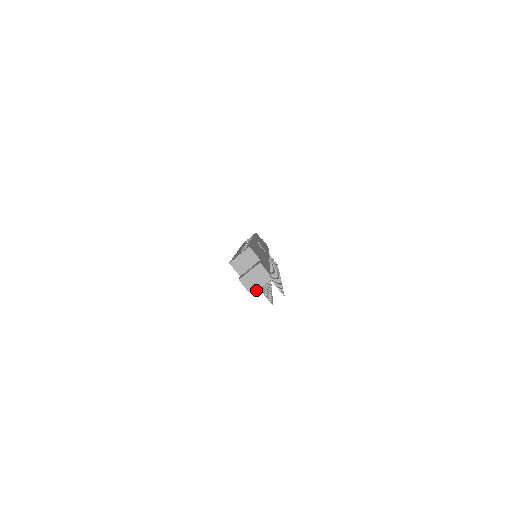
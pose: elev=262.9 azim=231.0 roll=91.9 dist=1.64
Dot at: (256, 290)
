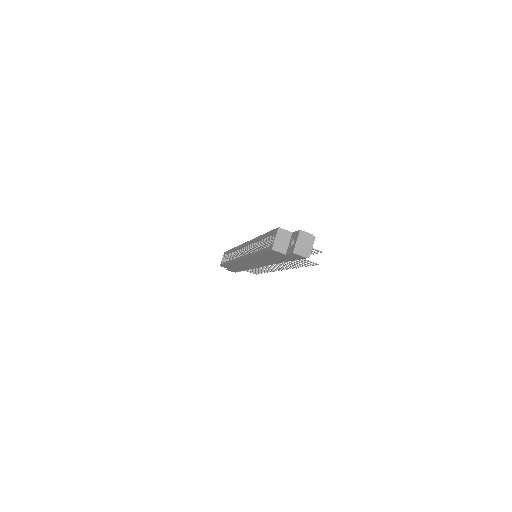
Dot at: (310, 253)
